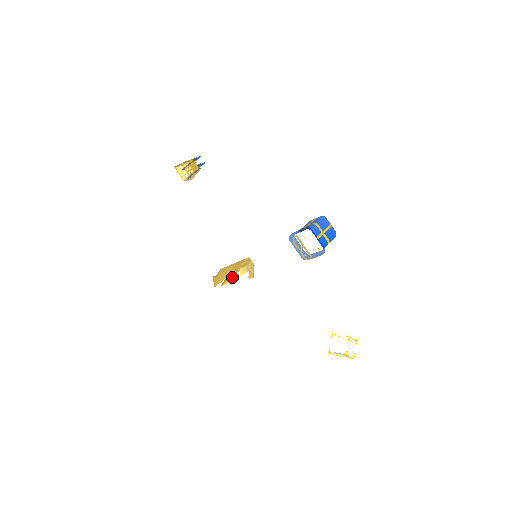
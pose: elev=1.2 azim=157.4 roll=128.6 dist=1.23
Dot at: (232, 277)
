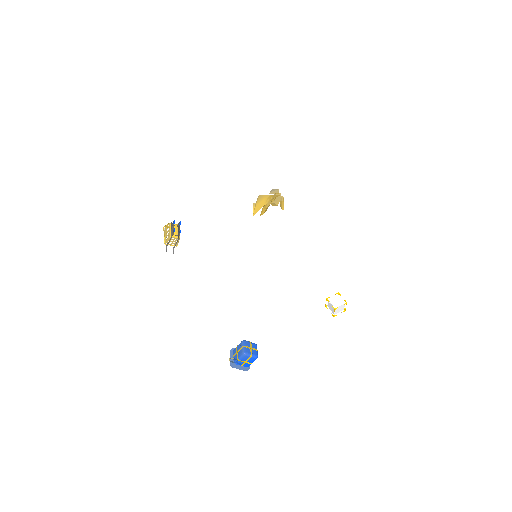
Dot at: (266, 210)
